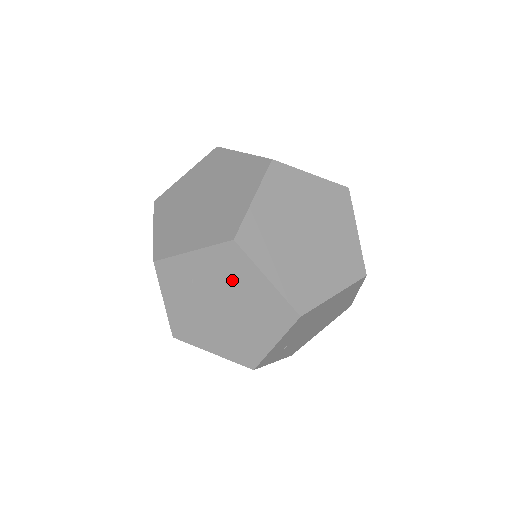
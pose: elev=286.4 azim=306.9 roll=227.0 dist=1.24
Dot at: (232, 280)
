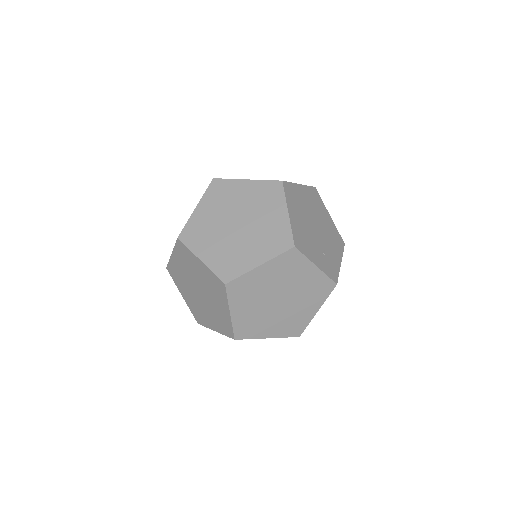
Dot at: occluded
